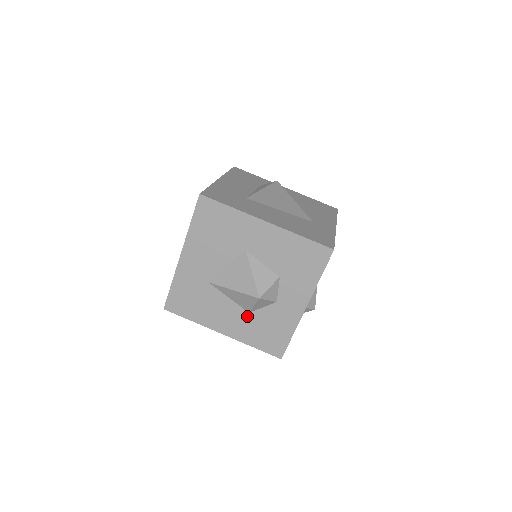
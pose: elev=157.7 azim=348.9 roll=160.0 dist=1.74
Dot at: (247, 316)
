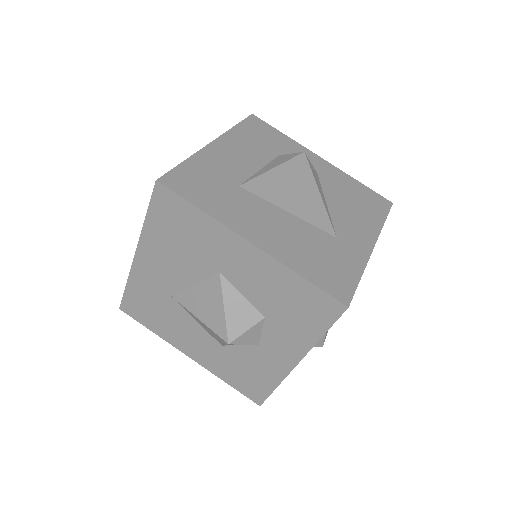
Dot at: (219, 348)
